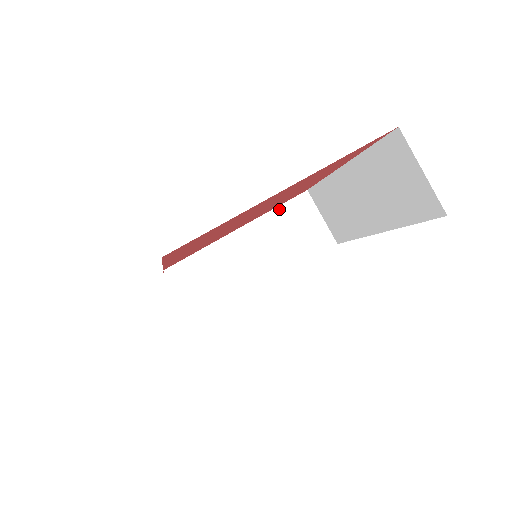
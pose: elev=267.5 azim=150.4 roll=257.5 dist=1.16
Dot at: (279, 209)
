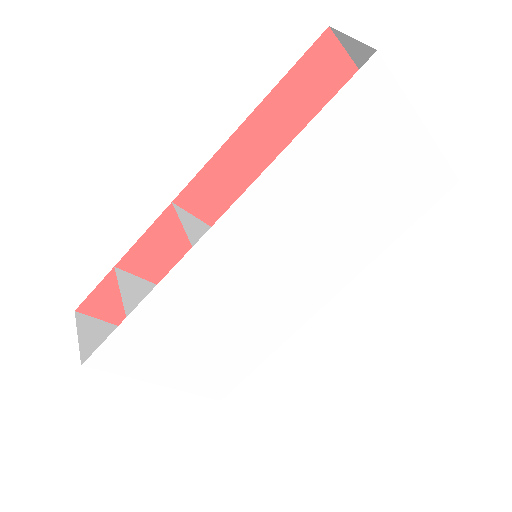
Dot at: occluded
